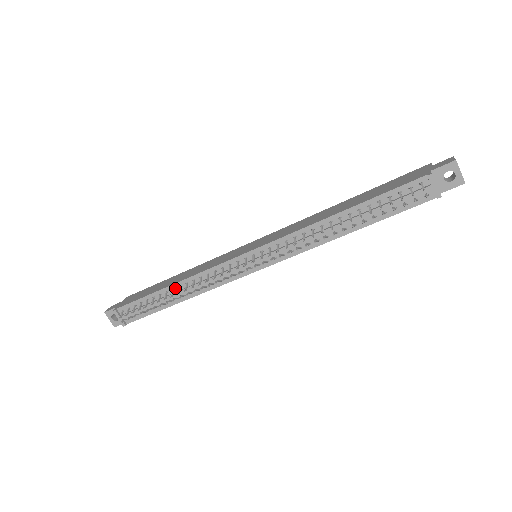
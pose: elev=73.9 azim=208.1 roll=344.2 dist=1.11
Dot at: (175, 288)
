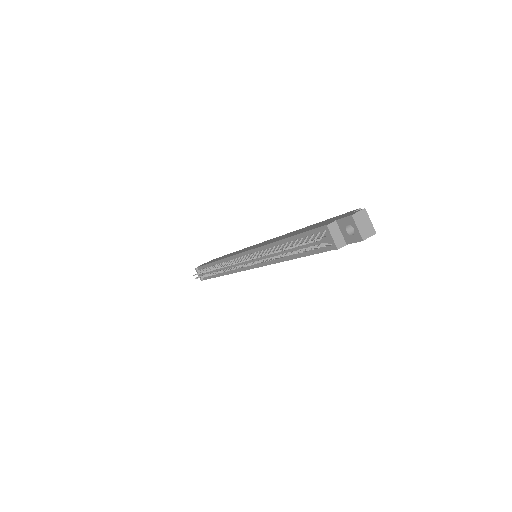
Dot at: (217, 265)
